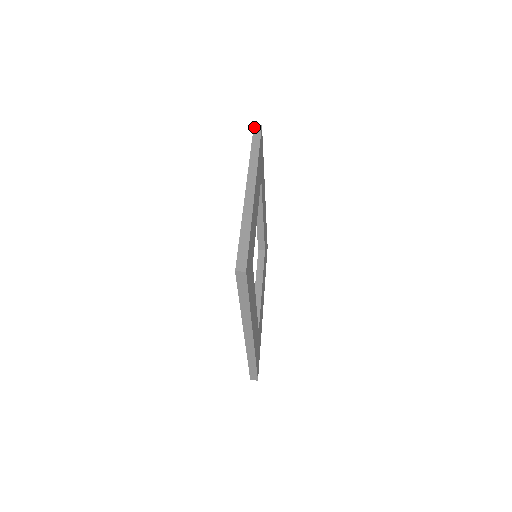
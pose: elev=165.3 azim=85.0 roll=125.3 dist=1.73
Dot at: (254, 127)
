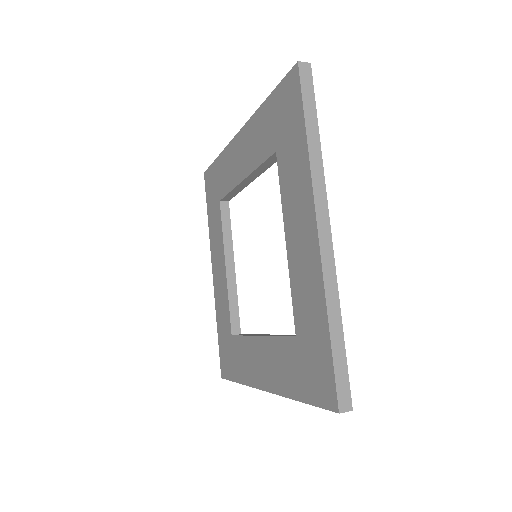
Dot at: (205, 171)
